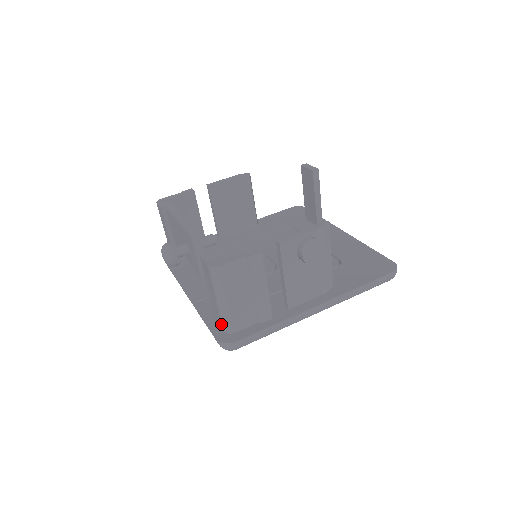
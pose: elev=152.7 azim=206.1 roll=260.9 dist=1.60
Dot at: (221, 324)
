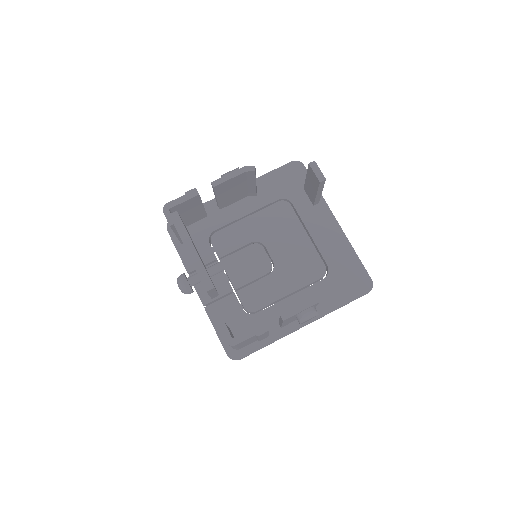
Dot at: occluded
